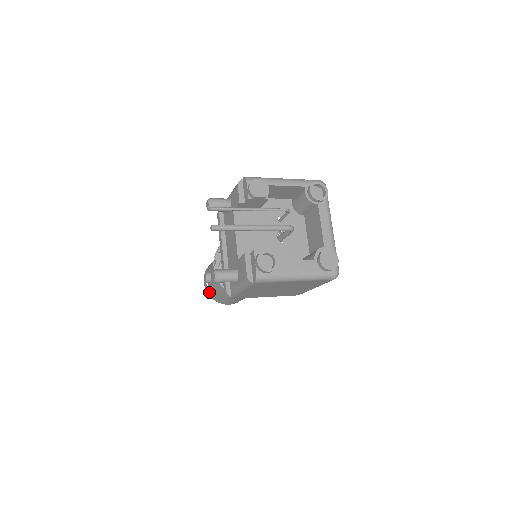
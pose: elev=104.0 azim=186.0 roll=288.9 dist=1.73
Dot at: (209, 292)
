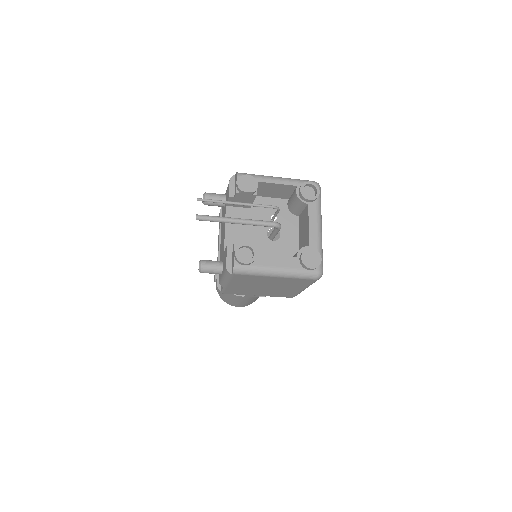
Dot at: occluded
